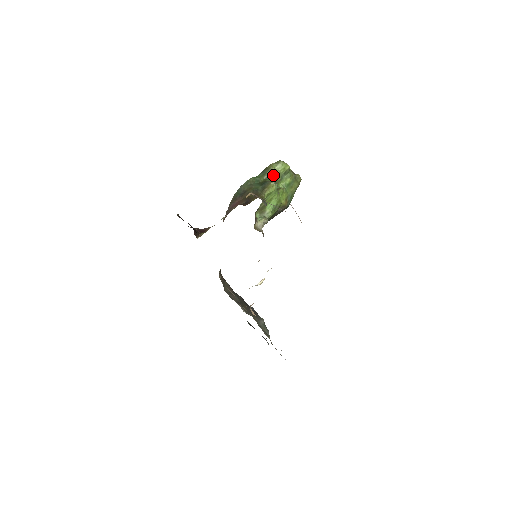
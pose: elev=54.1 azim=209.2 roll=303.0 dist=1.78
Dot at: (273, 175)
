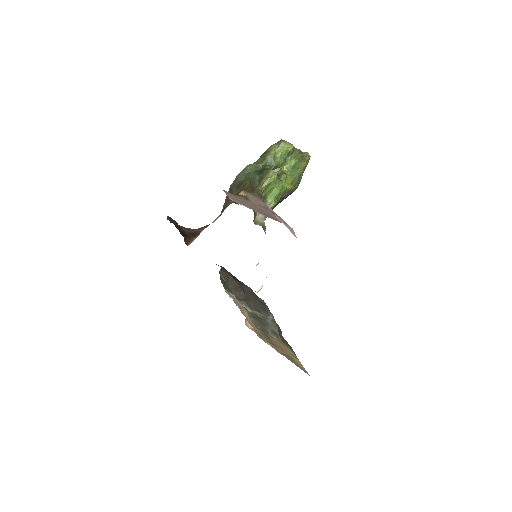
Dot at: (273, 159)
